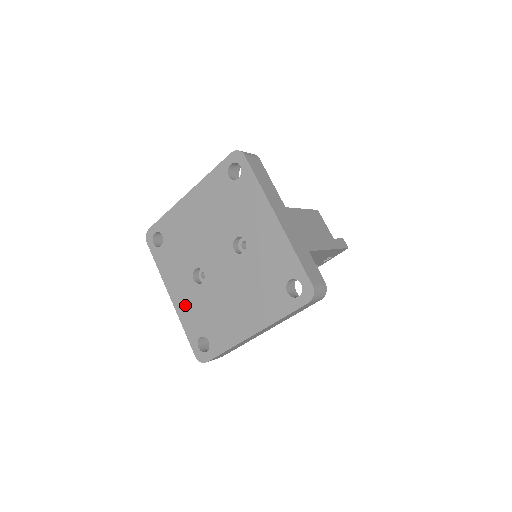
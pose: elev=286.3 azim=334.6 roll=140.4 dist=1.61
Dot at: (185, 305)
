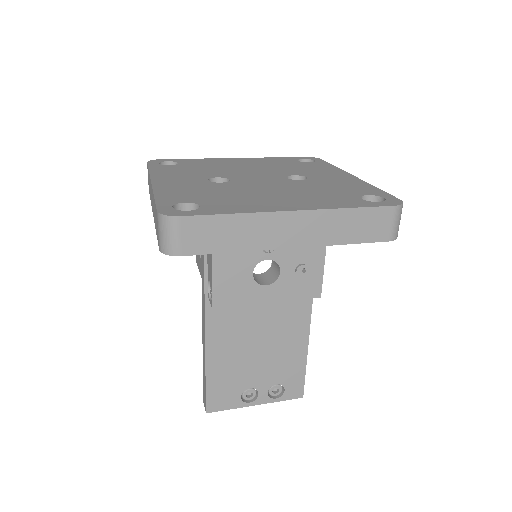
Dot at: (176, 187)
